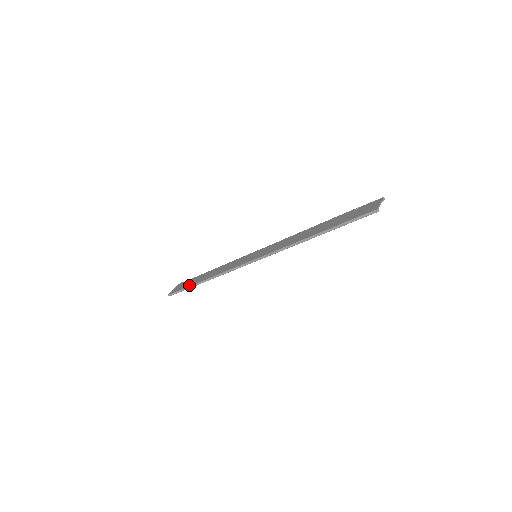
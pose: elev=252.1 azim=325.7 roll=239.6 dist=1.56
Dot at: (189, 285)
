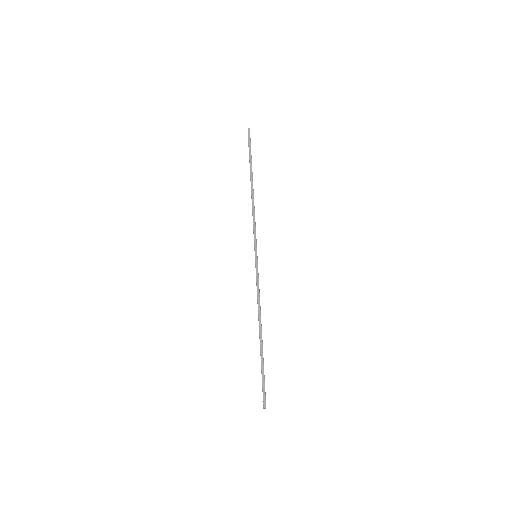
Dot at: occluded
